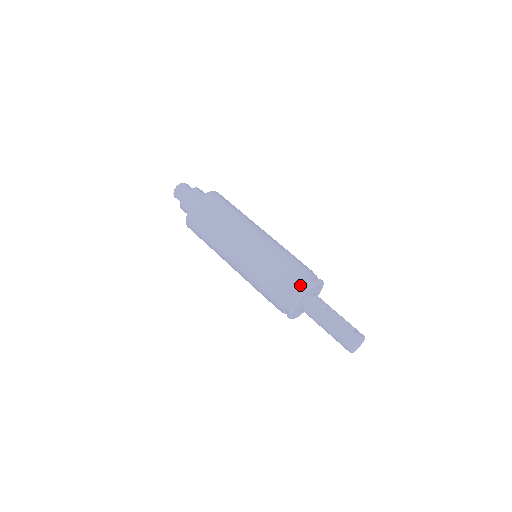
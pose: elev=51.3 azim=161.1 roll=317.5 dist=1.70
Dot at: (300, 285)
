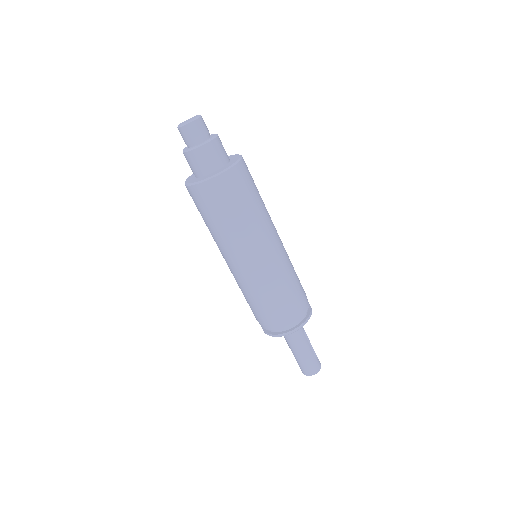
Dot at: (305, 313)
